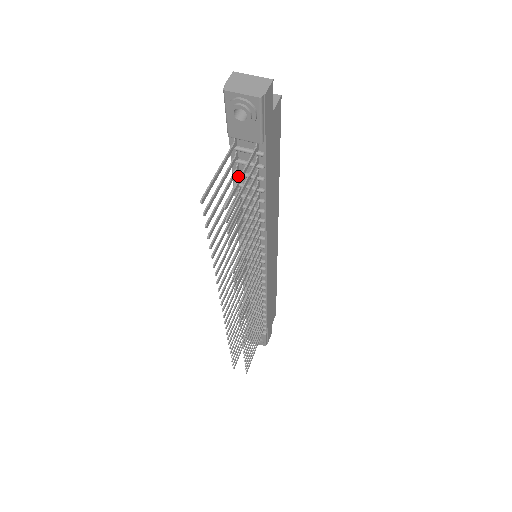
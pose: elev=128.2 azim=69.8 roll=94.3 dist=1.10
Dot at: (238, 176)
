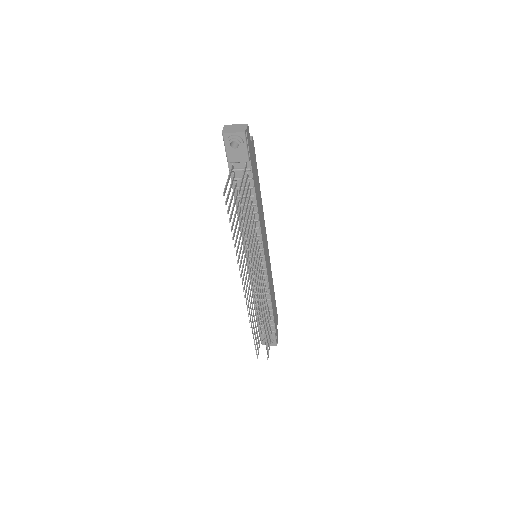
Dot at: (237, 190)
